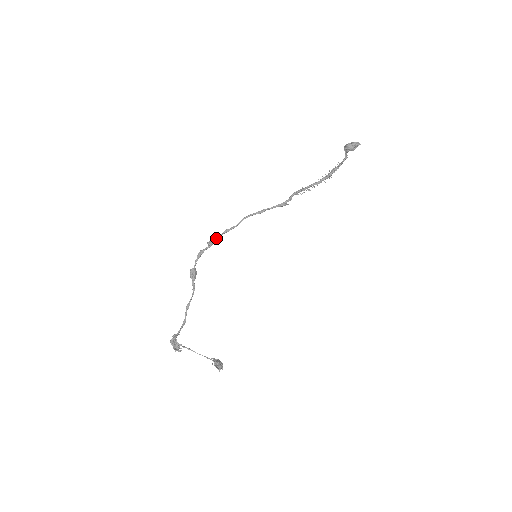
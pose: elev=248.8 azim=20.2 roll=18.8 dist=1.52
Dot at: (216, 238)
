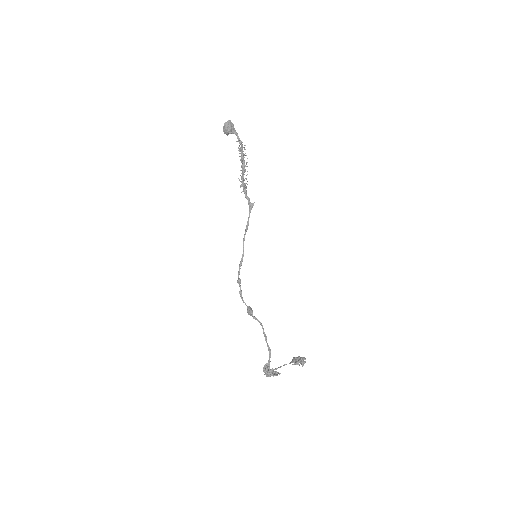
Dot at: (238, 274)
